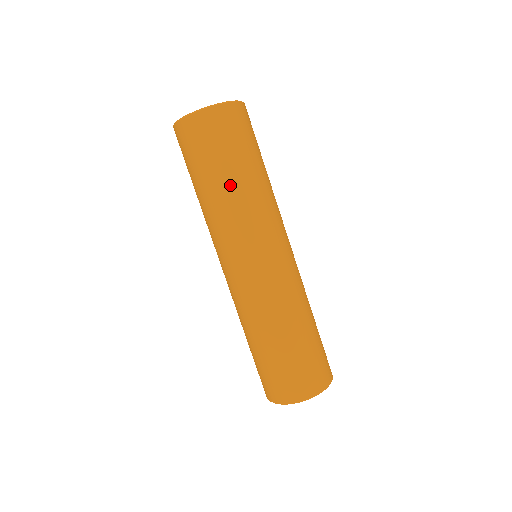
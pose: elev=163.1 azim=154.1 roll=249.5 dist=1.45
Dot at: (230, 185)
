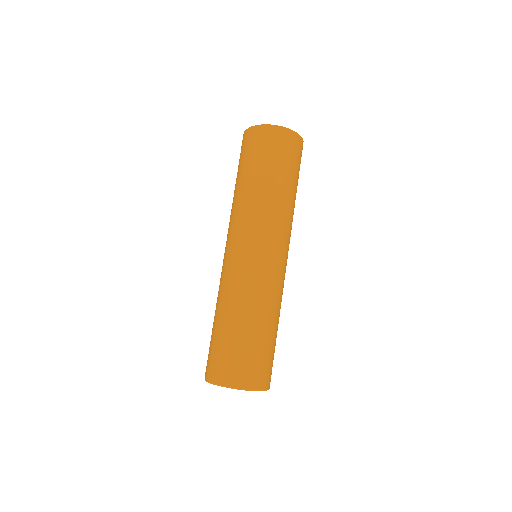
Dot at: (263, 185)
